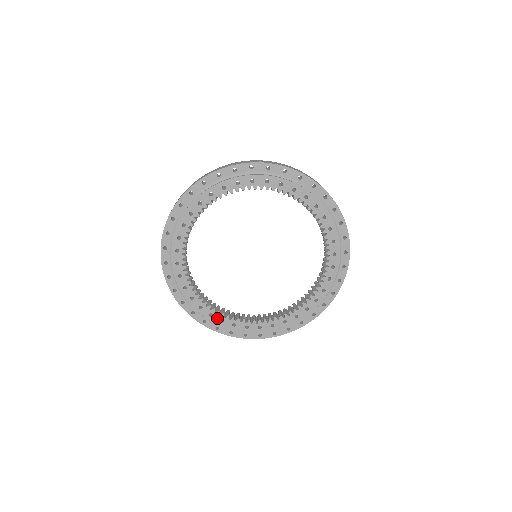
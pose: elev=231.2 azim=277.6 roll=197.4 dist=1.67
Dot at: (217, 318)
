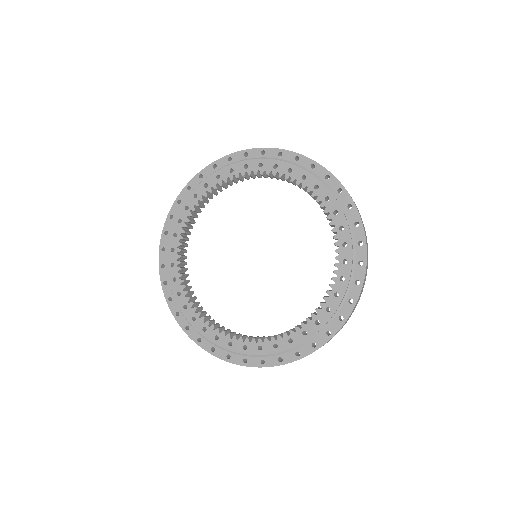
Dot at: (284, 343)
